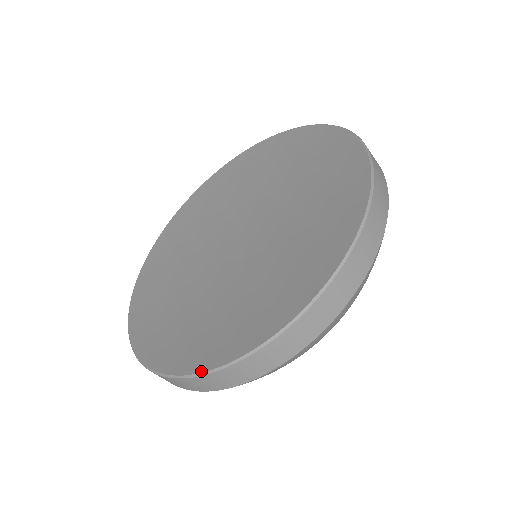
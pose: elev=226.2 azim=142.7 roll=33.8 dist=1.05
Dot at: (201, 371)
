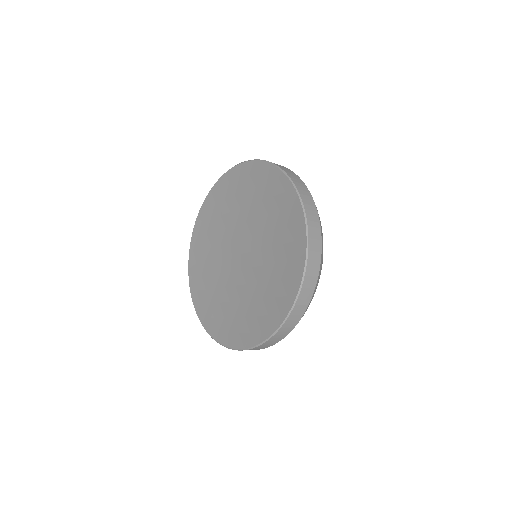
Dot at: (192, 297)
